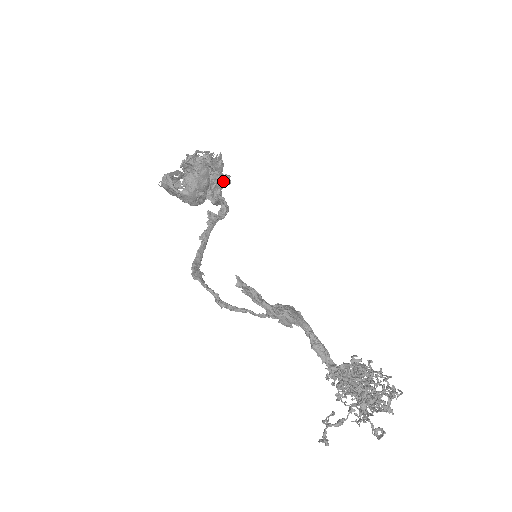
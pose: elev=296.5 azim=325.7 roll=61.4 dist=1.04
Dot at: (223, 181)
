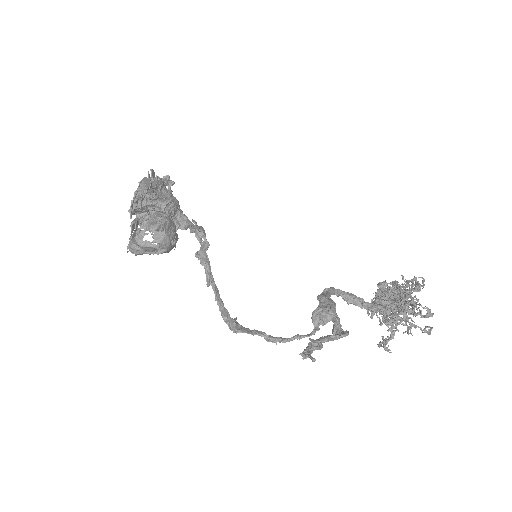
Dot at: (177, 201)
